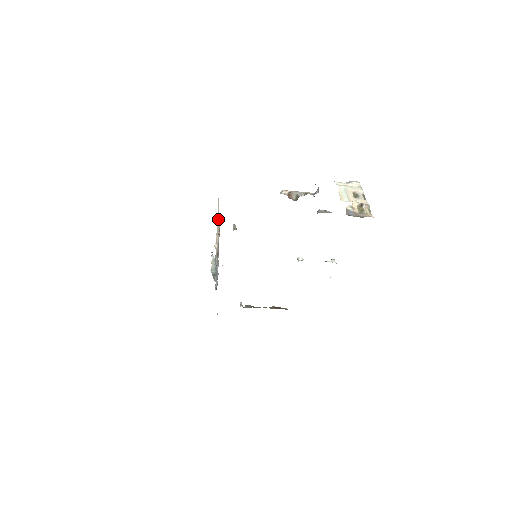
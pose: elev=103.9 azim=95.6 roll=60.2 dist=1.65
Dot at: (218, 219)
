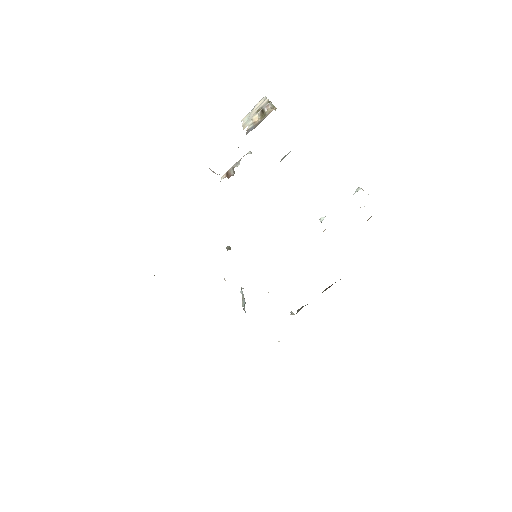
Dot at: occluded
